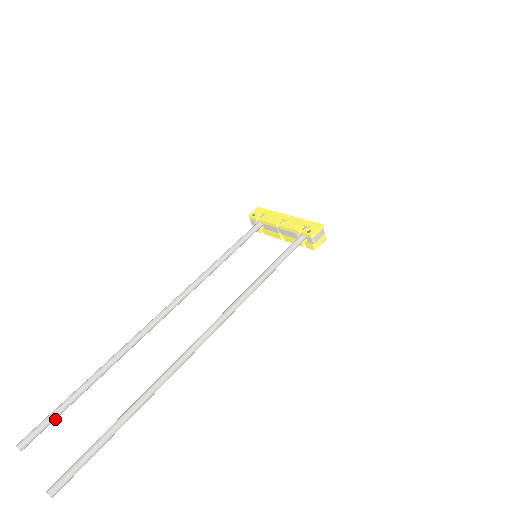
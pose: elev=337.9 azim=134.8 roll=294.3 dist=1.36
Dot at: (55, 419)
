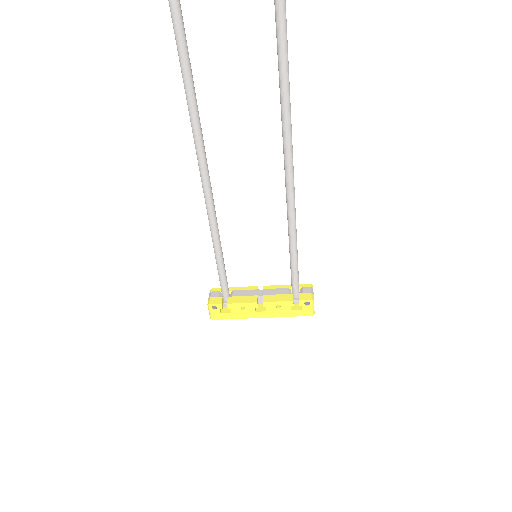
Dot at: out of frame
